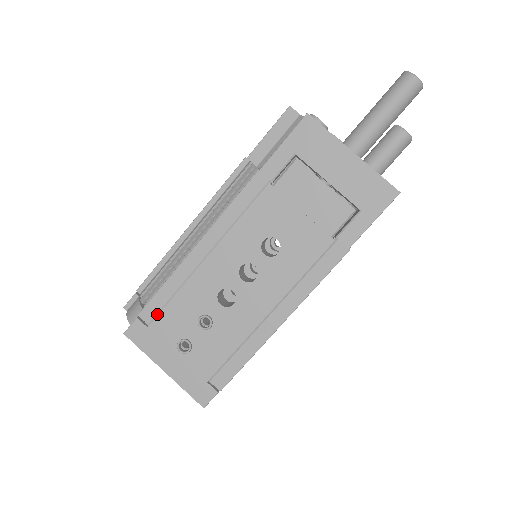
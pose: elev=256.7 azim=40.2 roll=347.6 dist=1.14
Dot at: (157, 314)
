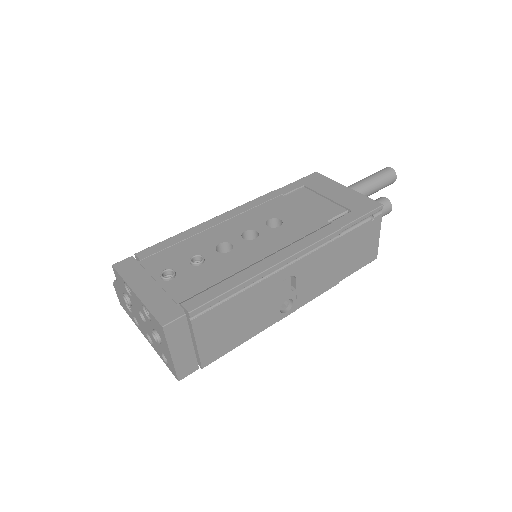
Dot at: (153, 254)
